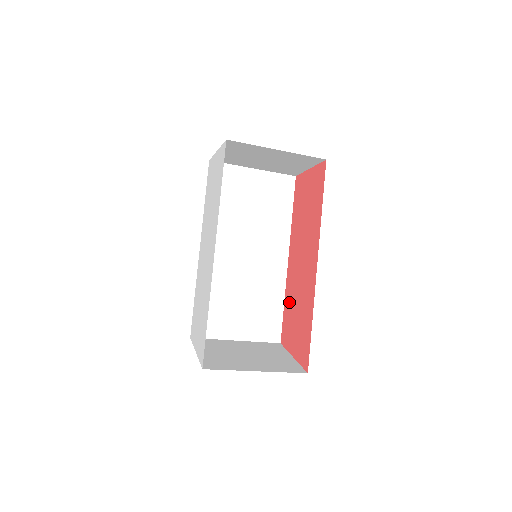
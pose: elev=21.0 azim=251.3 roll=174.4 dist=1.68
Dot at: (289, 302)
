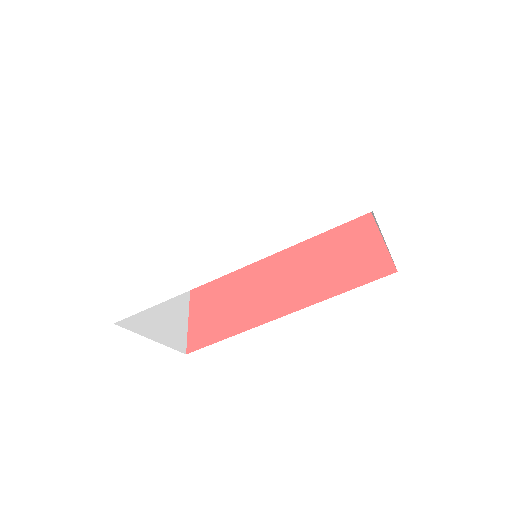
Dot at: (233, 274)
